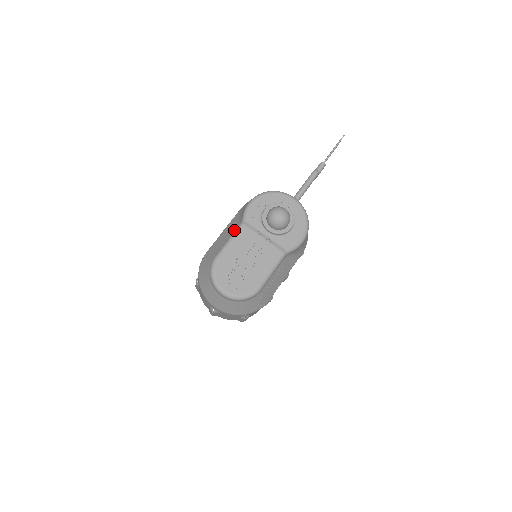
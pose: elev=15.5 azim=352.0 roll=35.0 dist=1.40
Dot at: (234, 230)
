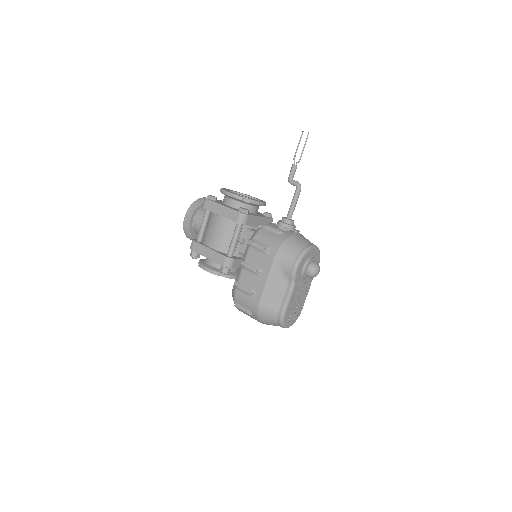
Dot at: (285, 287)
